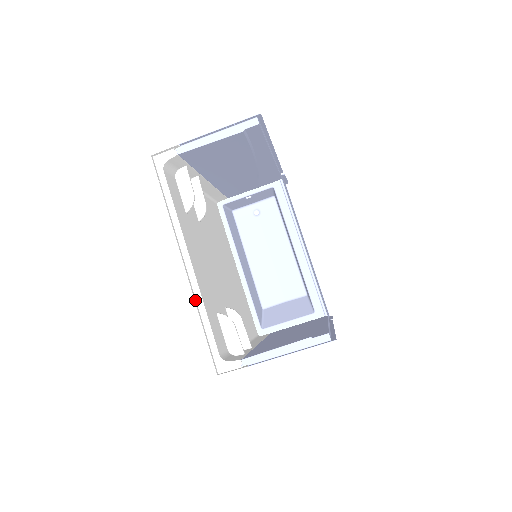
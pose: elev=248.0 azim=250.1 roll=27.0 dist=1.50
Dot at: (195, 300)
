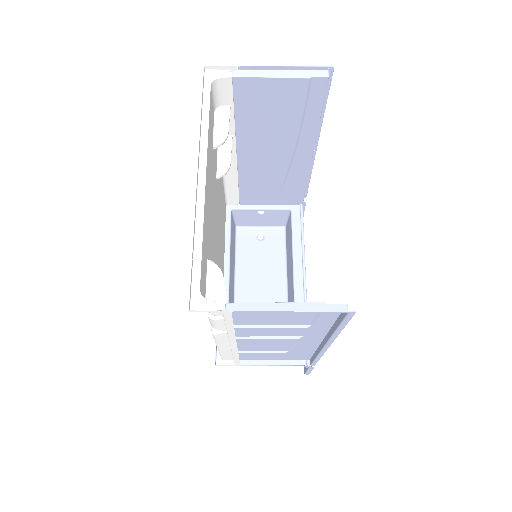
Dot at: (195, 217)
